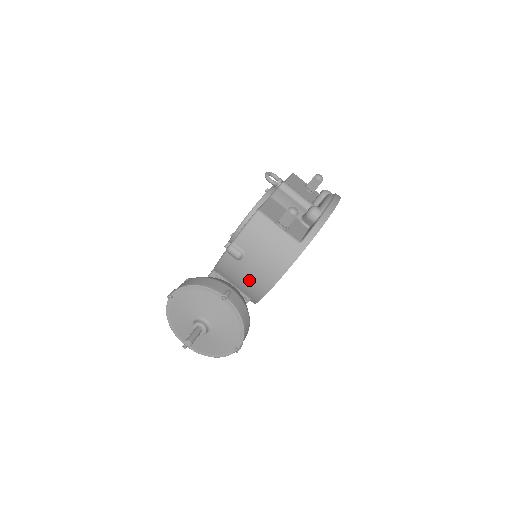
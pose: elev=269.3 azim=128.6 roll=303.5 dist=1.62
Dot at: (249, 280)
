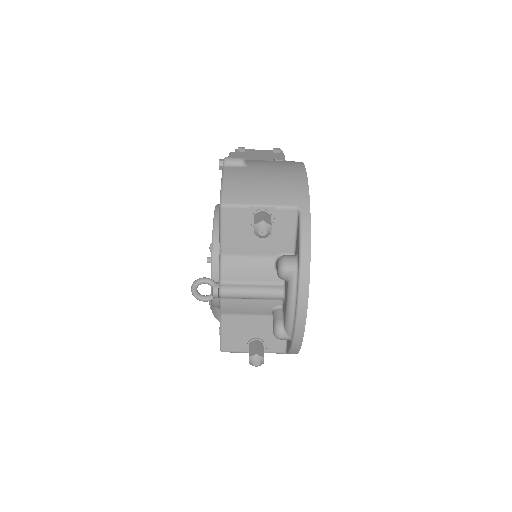
Dot at: occluded
